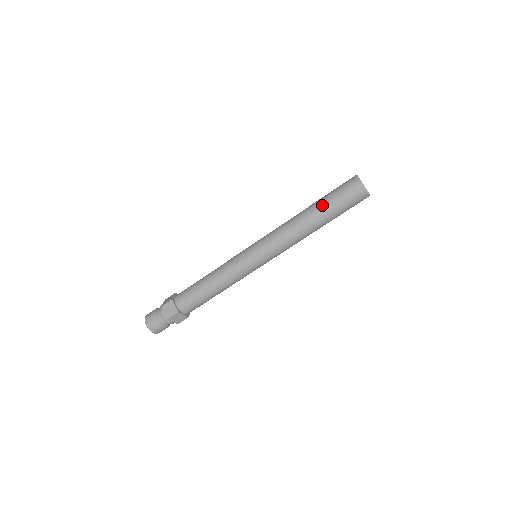
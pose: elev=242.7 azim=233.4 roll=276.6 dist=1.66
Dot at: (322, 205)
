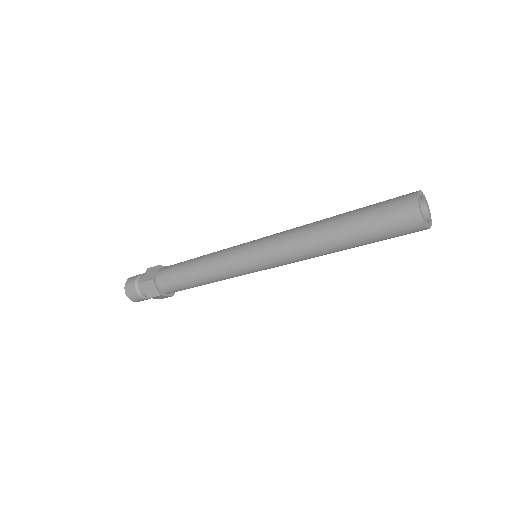
Dot at: (361, 244)
